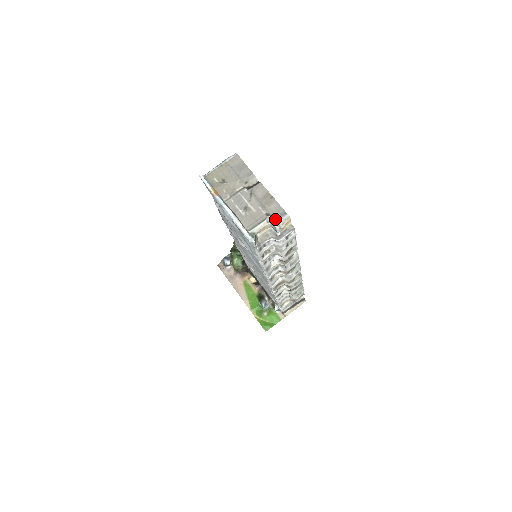
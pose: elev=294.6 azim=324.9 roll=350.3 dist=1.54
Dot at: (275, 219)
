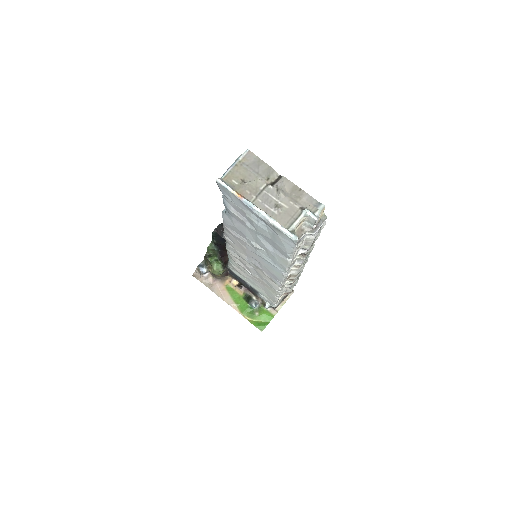
Dot at: (311, 211)
